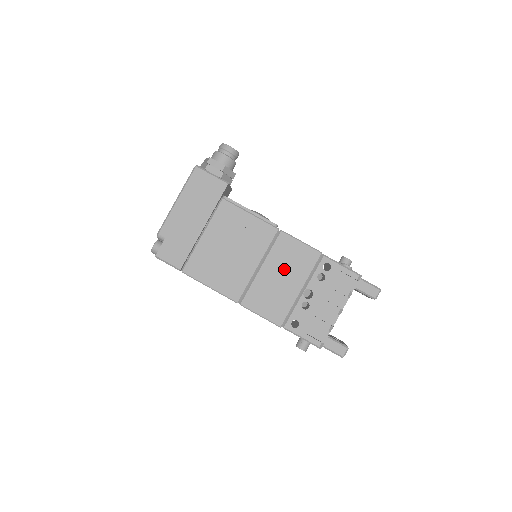
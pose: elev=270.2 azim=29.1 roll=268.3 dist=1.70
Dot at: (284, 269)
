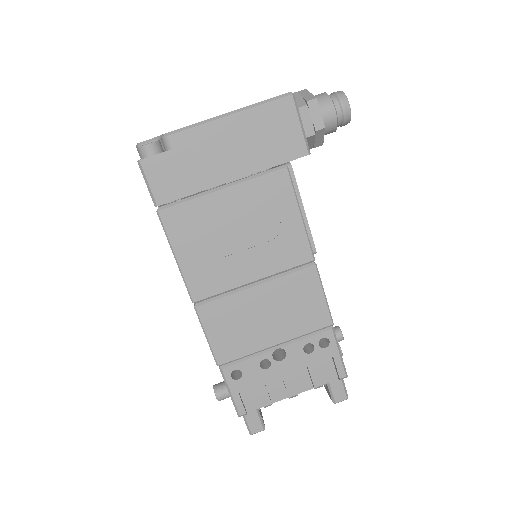
Dot at: (279, 308)
